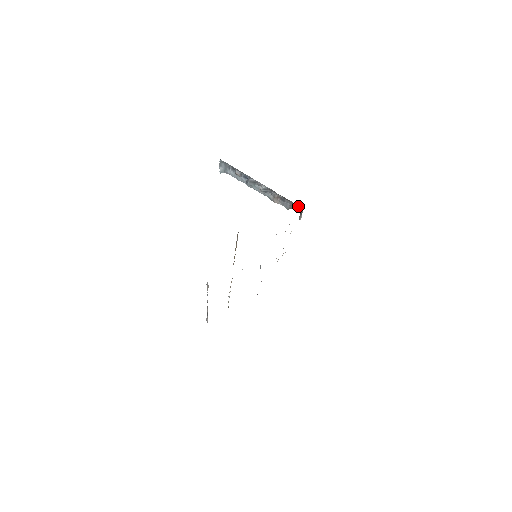
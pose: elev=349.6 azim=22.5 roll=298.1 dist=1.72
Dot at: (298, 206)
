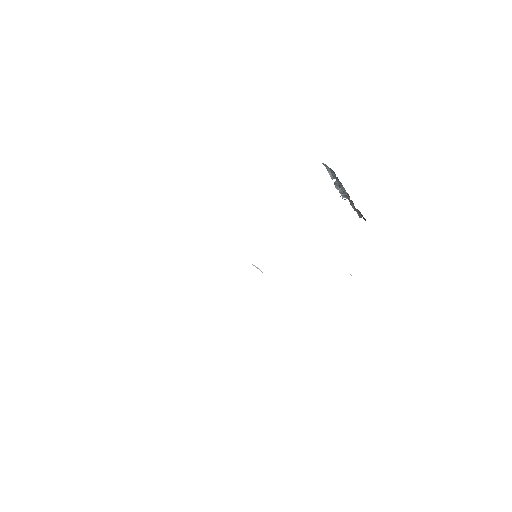
Dot at: occluded
